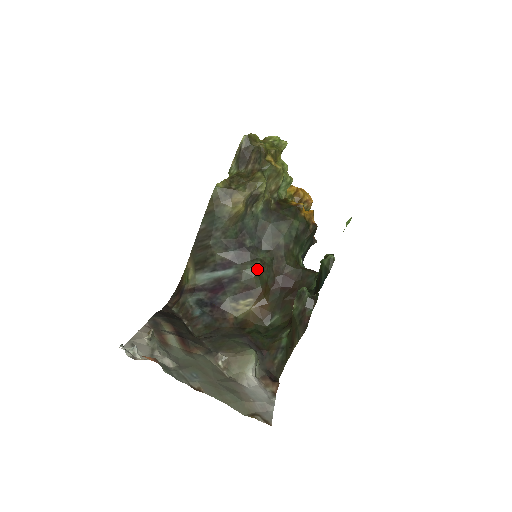
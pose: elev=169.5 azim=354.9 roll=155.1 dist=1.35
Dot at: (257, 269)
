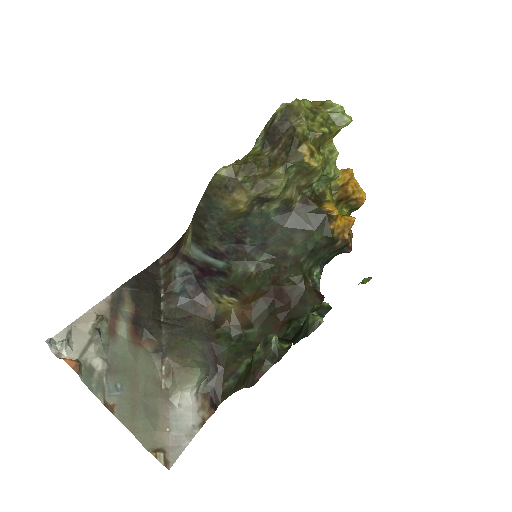
Dot at: (248, 275)
